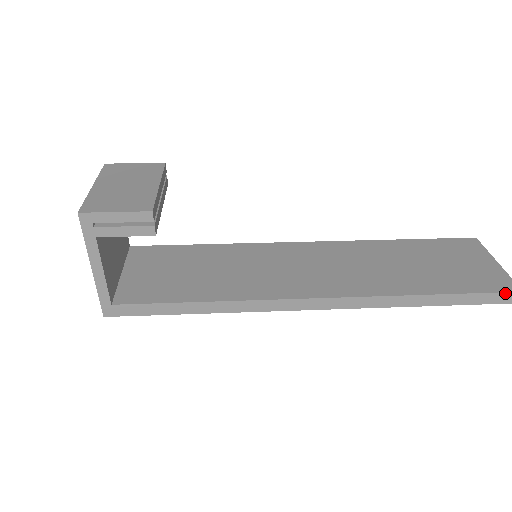
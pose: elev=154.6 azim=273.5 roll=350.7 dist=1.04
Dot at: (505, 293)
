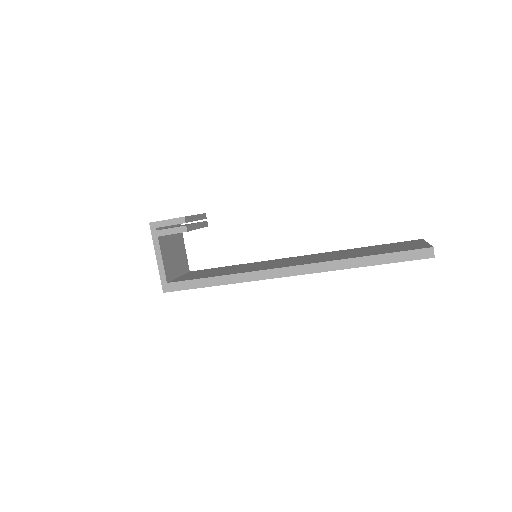
Dot at: (419, 250)
